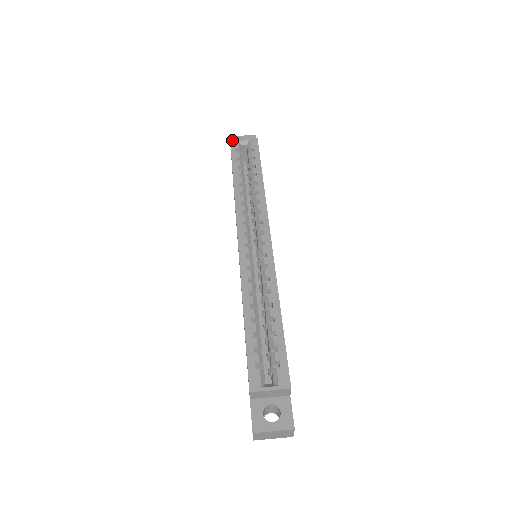
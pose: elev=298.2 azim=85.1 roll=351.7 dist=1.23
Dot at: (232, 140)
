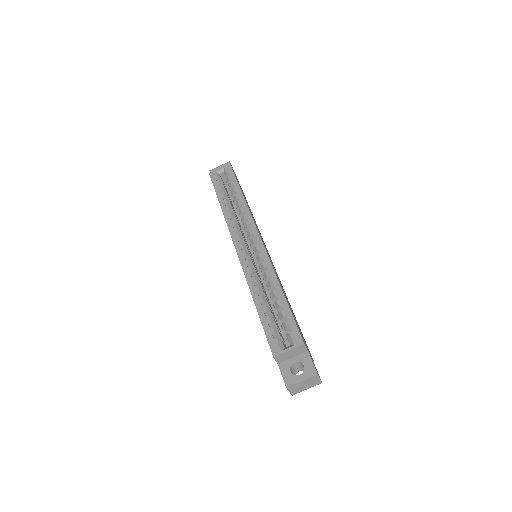
Dot at: (210, 173)
